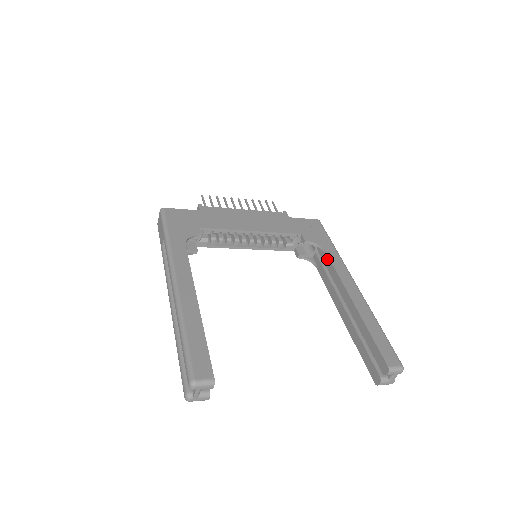
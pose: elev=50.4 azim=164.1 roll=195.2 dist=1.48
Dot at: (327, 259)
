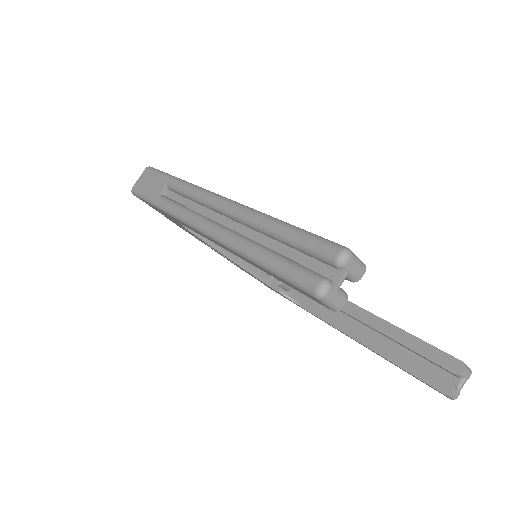
Dot at: occluded
